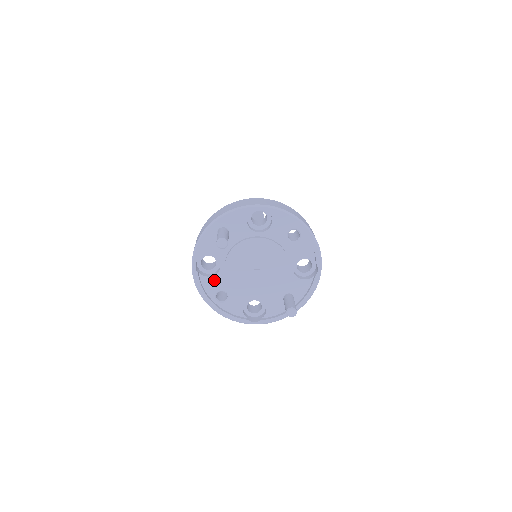
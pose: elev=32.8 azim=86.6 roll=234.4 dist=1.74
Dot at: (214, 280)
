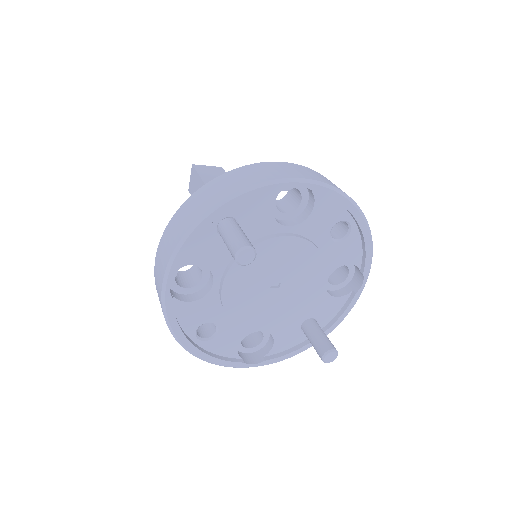
Dot at: (198, 307)
